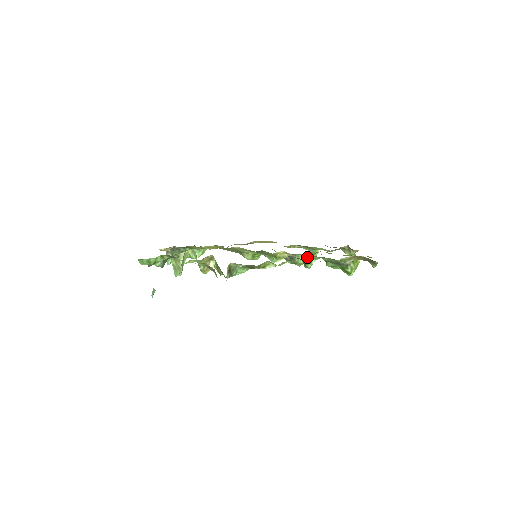
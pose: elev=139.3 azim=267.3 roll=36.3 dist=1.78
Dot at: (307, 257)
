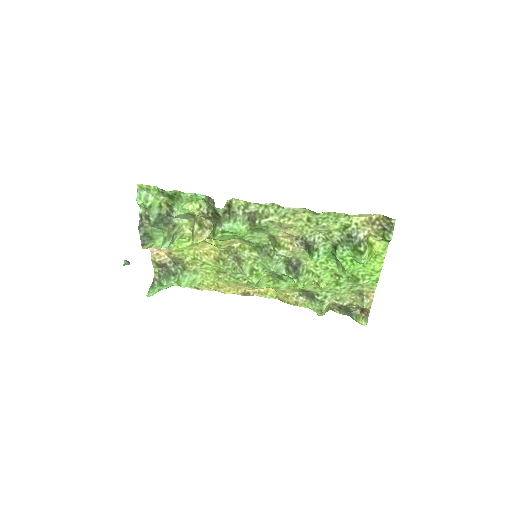
Dot at: (315, 238)
